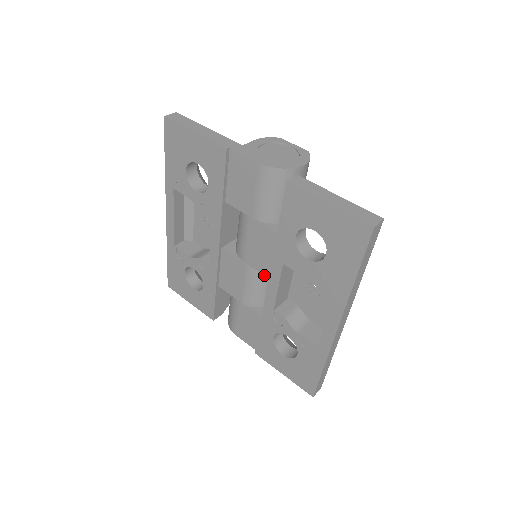
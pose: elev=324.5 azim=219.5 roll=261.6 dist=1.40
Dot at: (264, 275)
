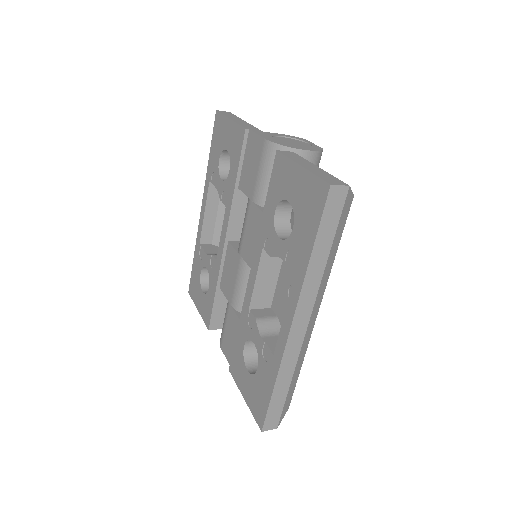
Dot at: (250, 267)
